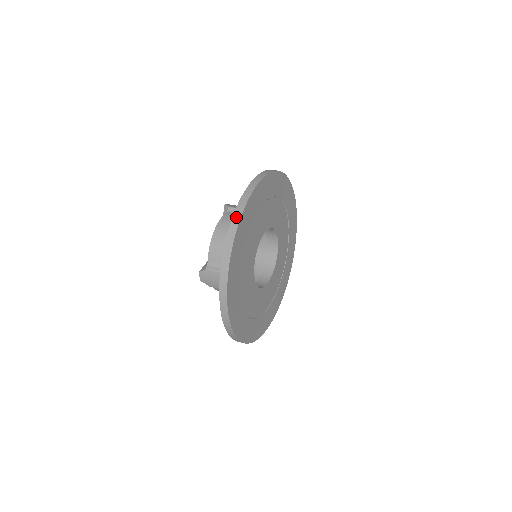
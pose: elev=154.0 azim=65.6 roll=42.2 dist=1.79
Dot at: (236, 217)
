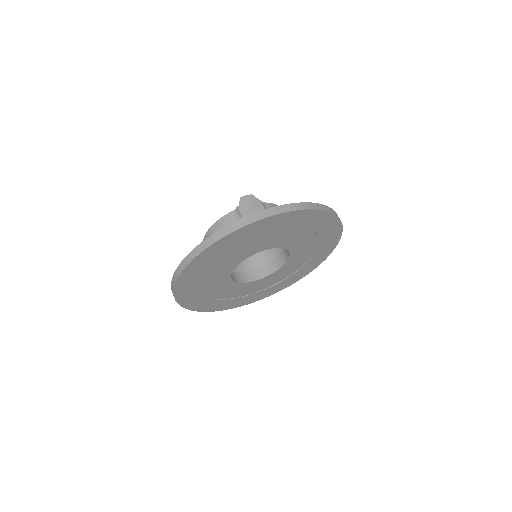
Dot at: (183, 264)
